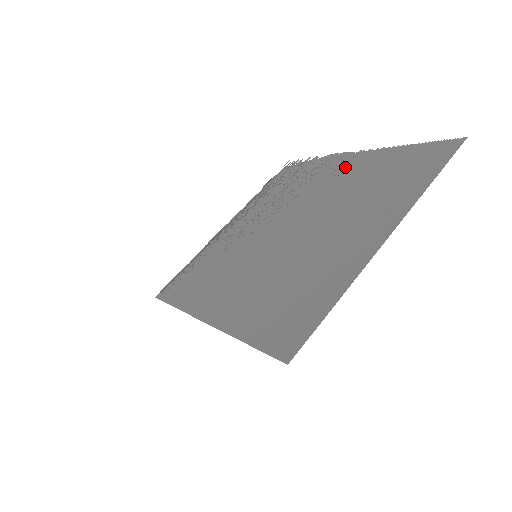
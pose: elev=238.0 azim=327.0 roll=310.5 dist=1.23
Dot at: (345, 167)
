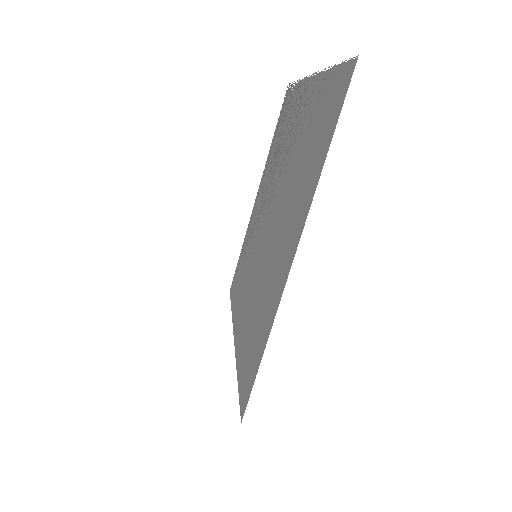
Dot at: (301, 110)
